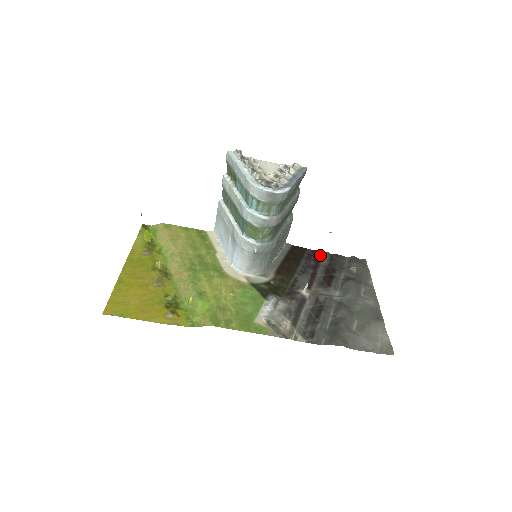
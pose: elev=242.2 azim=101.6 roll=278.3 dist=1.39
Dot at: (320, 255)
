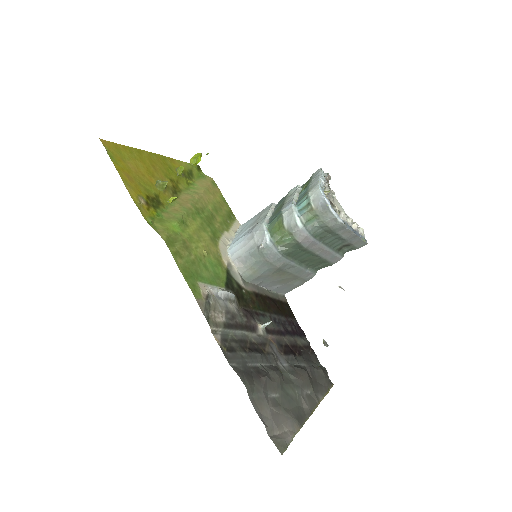
Dot at: (301, 334)
